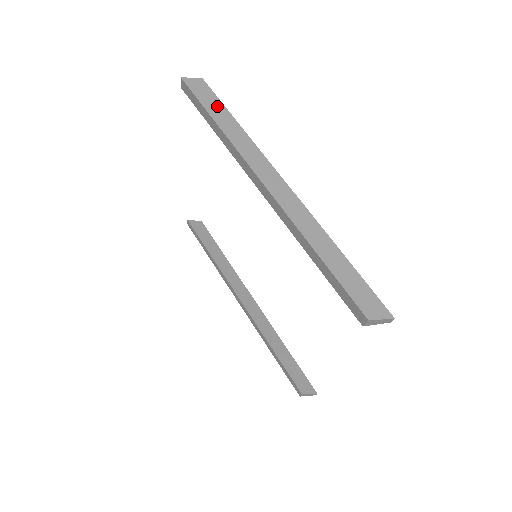
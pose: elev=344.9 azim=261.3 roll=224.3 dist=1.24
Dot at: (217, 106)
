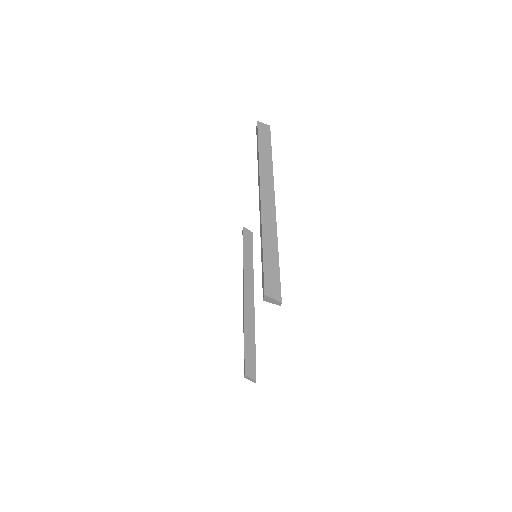
Dot at: (267, 144)
